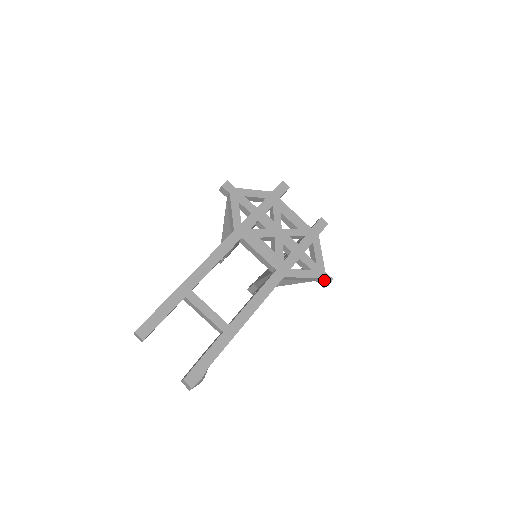
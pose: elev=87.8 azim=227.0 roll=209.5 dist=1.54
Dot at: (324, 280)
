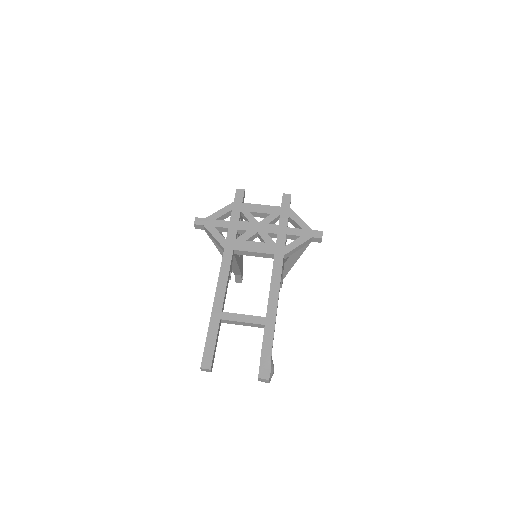
Dot at: (316, 237)
